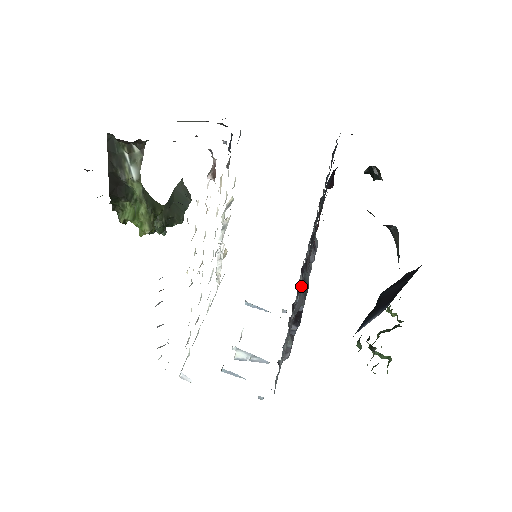
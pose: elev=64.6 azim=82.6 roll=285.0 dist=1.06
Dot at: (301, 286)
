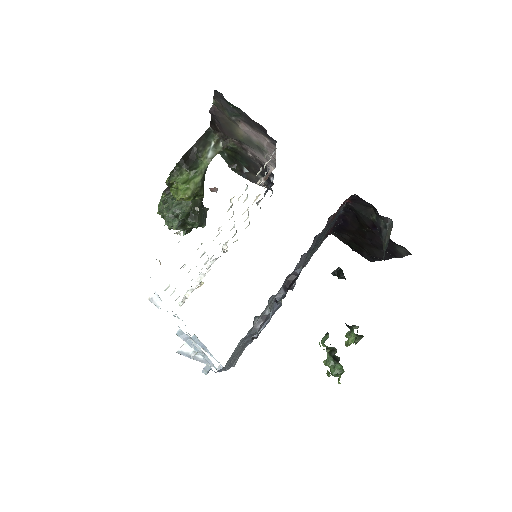
Dot at: (312, 244)
